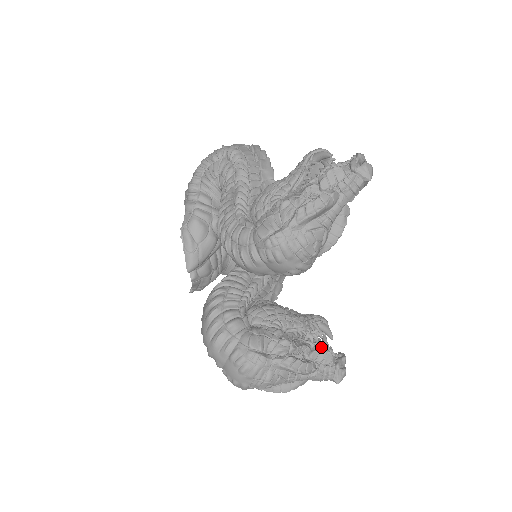
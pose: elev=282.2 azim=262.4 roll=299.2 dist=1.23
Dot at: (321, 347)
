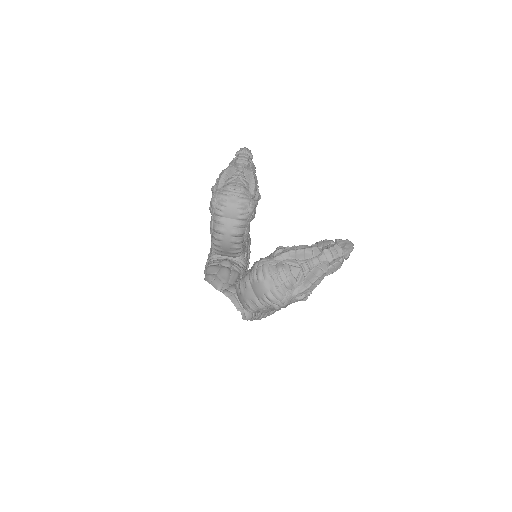
Dot at: (318, 243)
